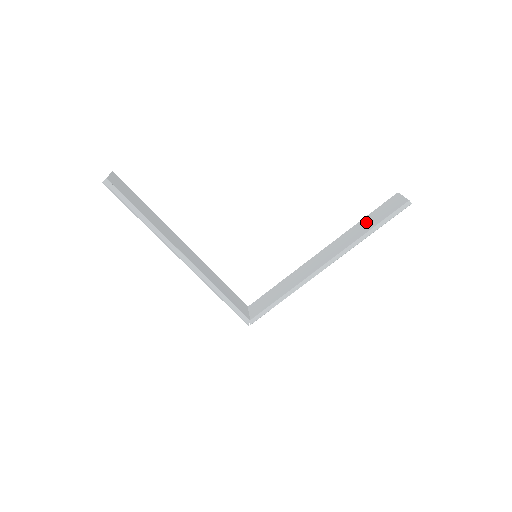
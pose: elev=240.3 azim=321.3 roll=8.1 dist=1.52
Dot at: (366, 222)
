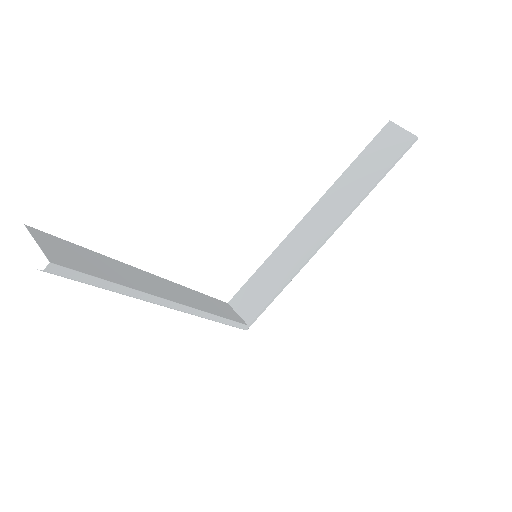
Dot at: (363, 168)
